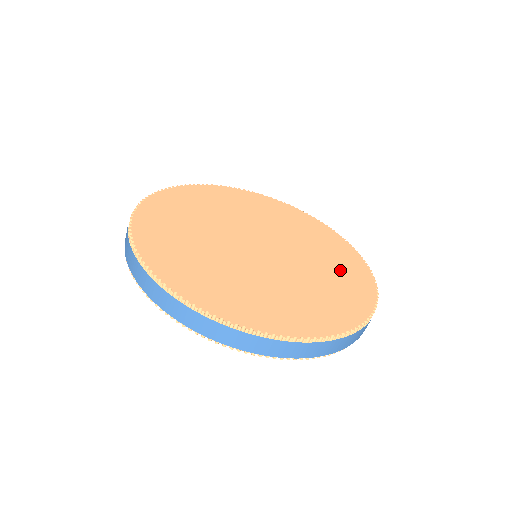
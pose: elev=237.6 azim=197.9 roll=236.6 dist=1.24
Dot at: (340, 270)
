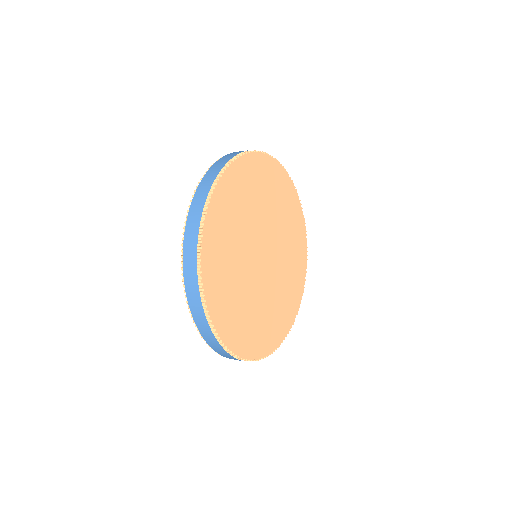
Dot at: (293, 282)
